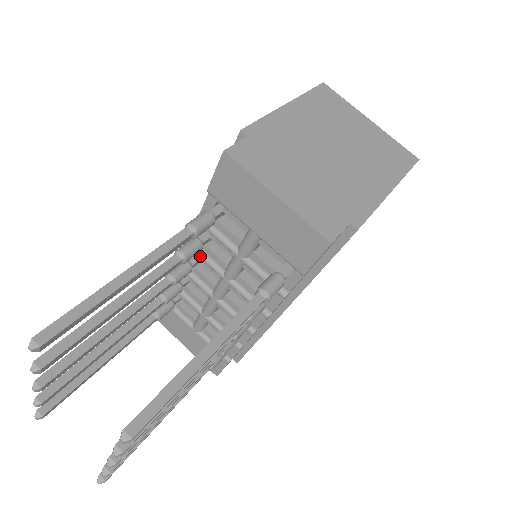
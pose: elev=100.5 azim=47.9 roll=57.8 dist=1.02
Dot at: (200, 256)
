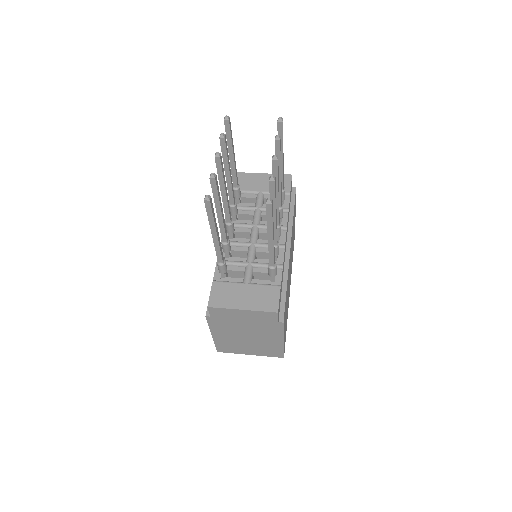
Dot at: (236, 223)
